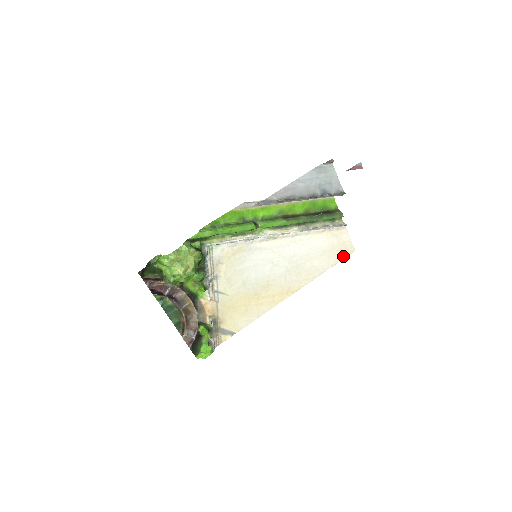
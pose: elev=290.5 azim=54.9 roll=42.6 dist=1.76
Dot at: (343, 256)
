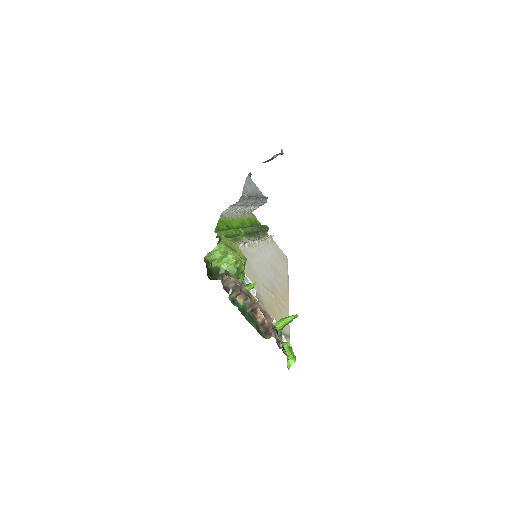
Dot at: (286, 263)
